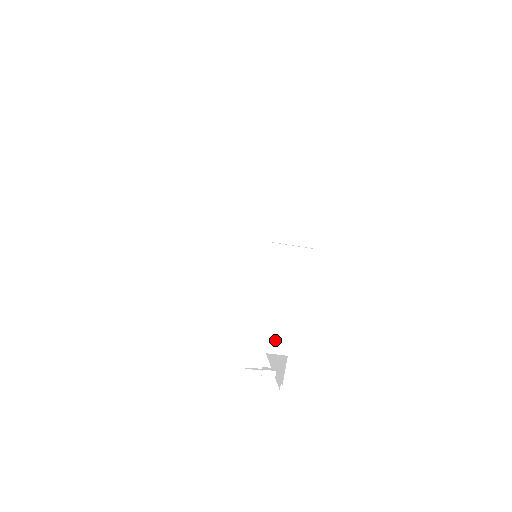
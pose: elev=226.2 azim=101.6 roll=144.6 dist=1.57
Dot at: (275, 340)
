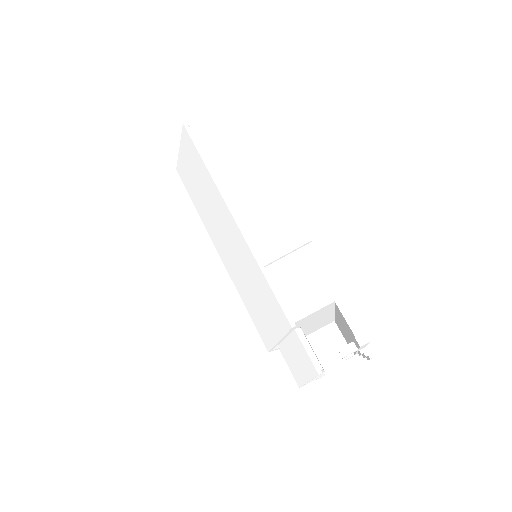
Dot at: (309, 295)
